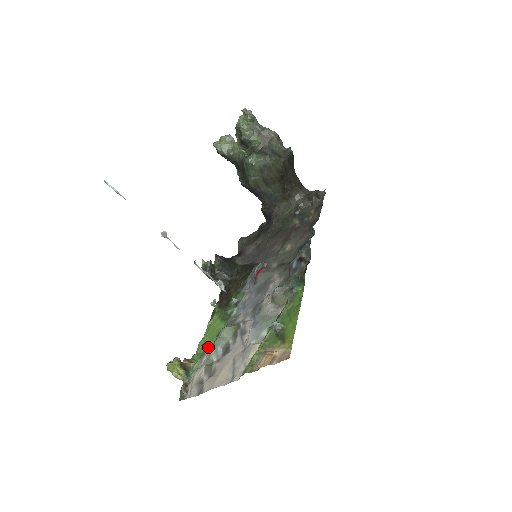
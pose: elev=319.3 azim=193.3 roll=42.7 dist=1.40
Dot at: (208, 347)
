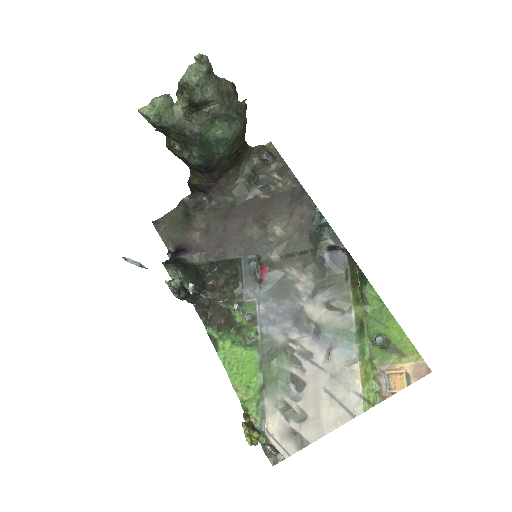
Dot at: (257, 387)
